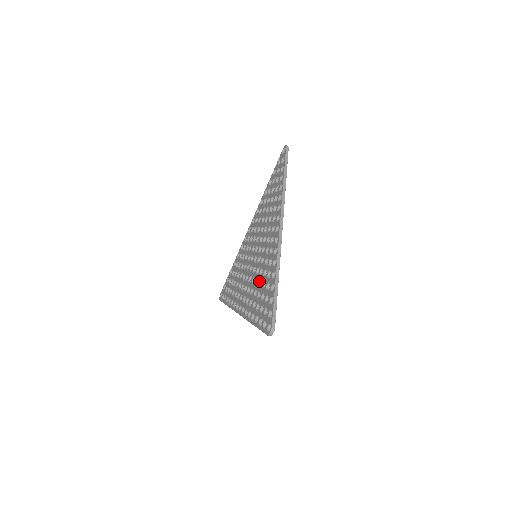
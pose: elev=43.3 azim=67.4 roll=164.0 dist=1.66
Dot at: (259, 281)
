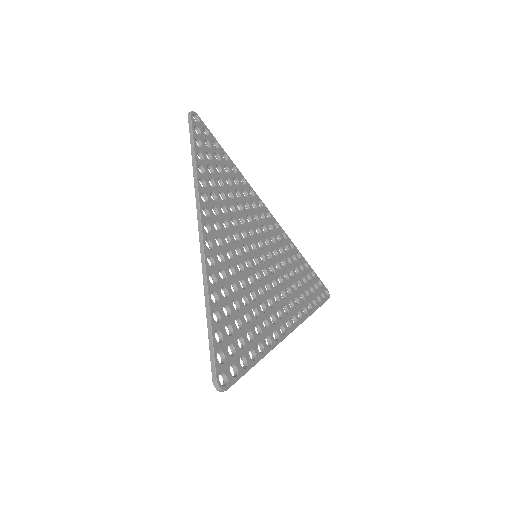
Dot at: occluded
